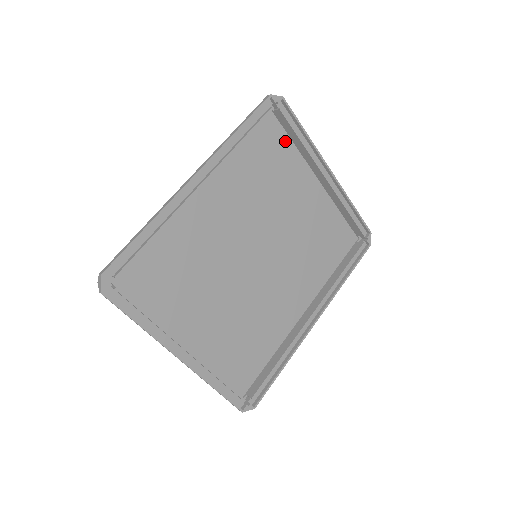
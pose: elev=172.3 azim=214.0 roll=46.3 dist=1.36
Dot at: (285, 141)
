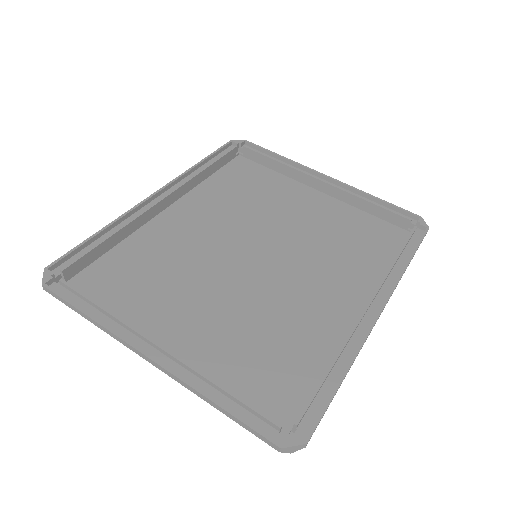
Dot at: (264, 171)
